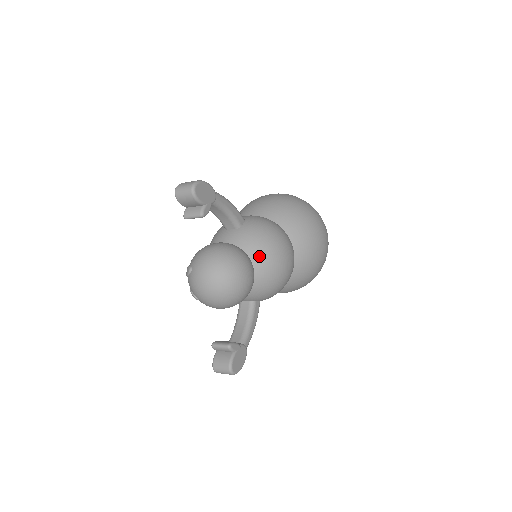
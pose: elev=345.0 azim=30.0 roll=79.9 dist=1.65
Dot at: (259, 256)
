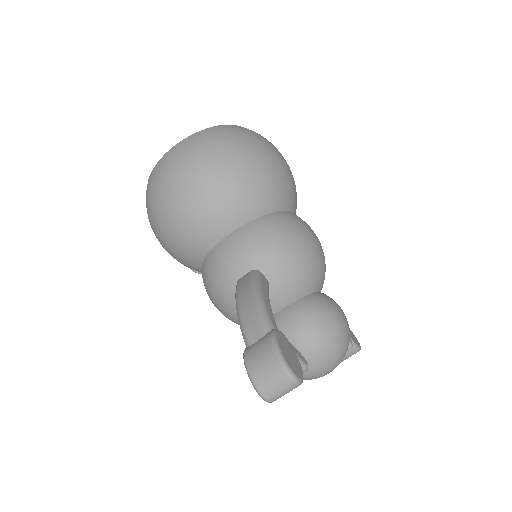
Dot at: (316, 280)
